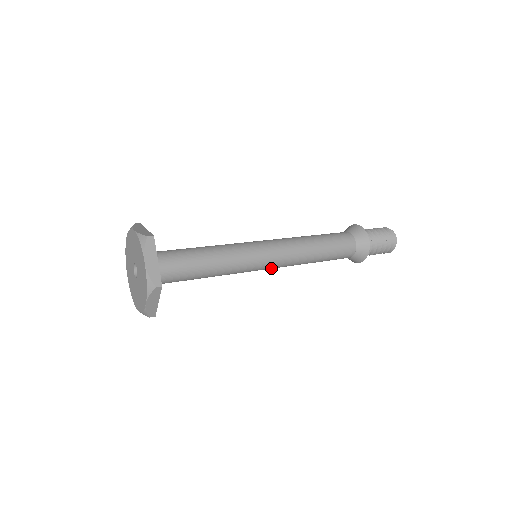
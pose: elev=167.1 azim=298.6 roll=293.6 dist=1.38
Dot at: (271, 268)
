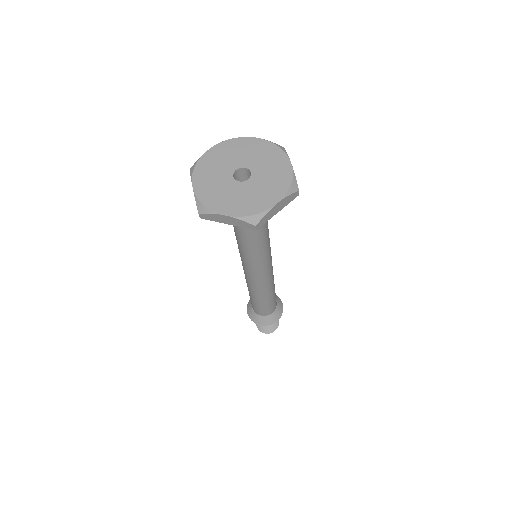
Dot at: (261, 275)
